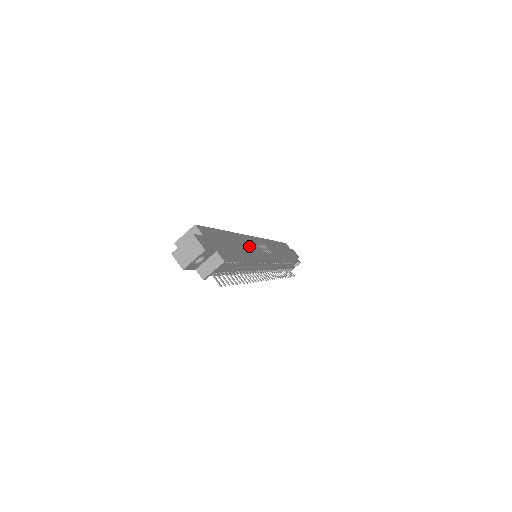
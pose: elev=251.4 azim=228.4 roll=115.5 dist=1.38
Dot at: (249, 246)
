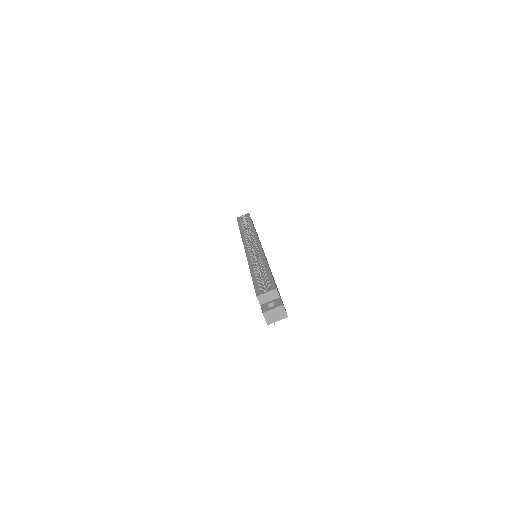
Dot at: occluded
